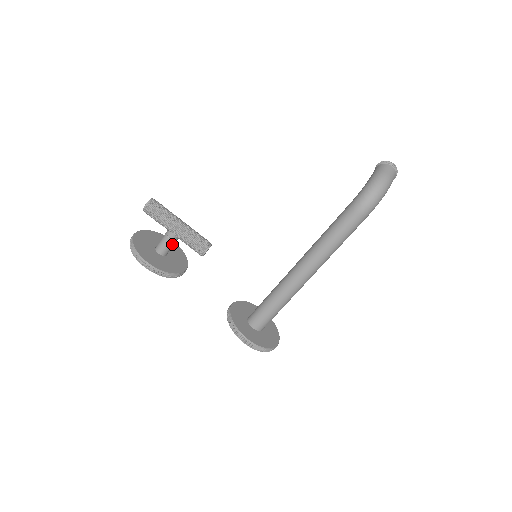
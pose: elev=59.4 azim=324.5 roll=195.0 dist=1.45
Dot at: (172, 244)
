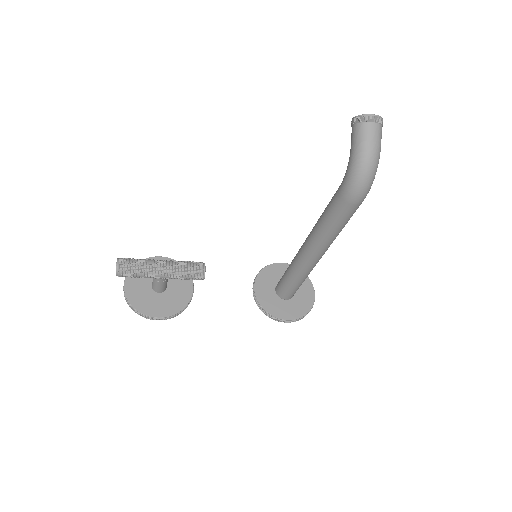
Dot at: (166, 282)
